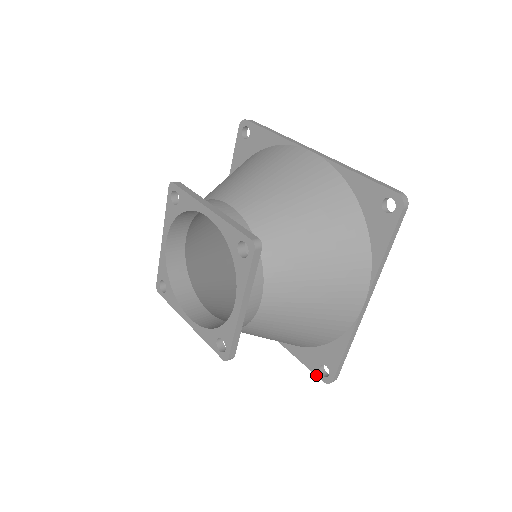
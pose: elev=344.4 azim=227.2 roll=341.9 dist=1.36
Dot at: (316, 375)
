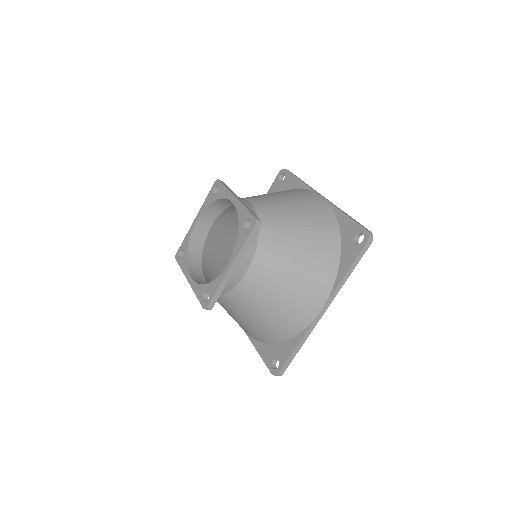
Dot at: (268, 368)
